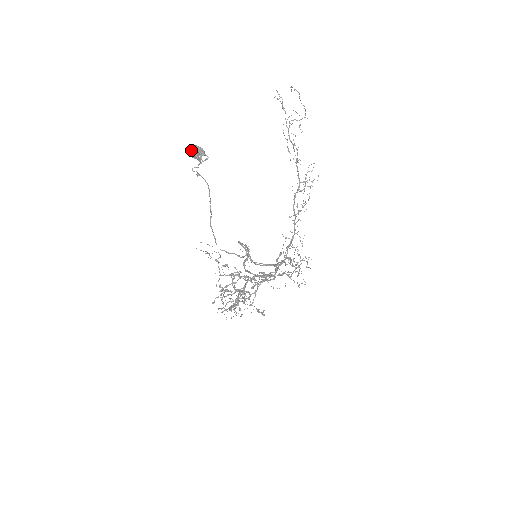
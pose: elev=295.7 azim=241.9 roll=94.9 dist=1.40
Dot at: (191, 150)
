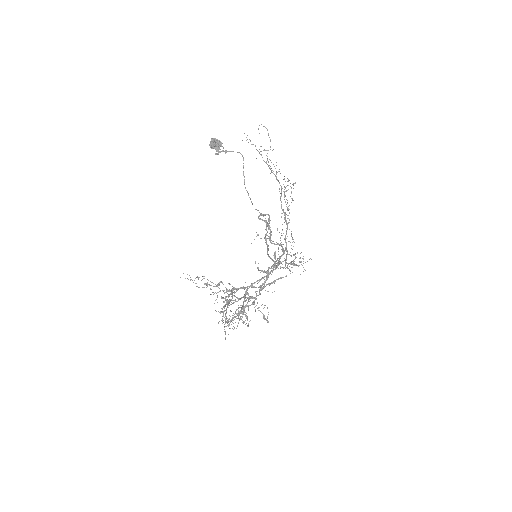
Dot at: (211, 141)
